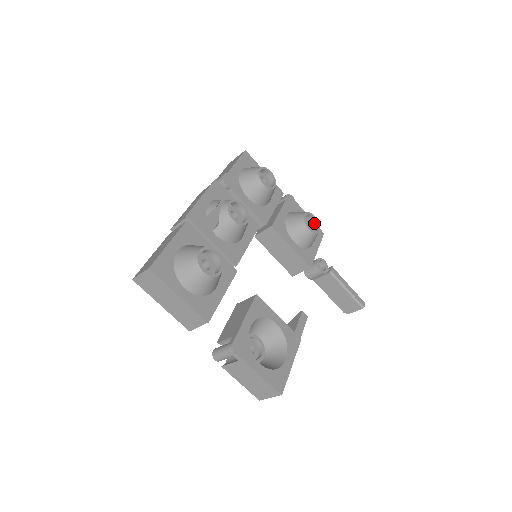
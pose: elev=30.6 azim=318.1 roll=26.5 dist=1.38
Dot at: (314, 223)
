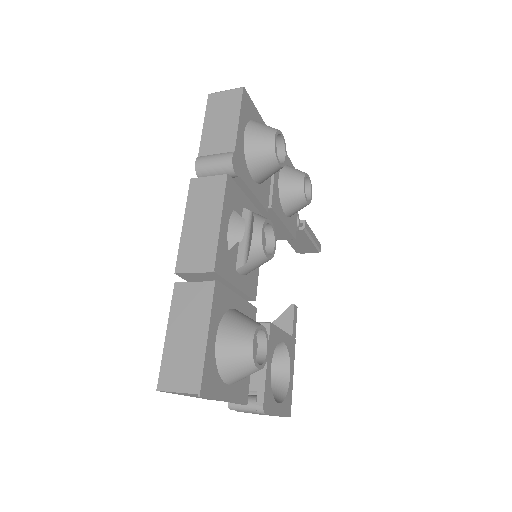
Dot at: (305, 183)
